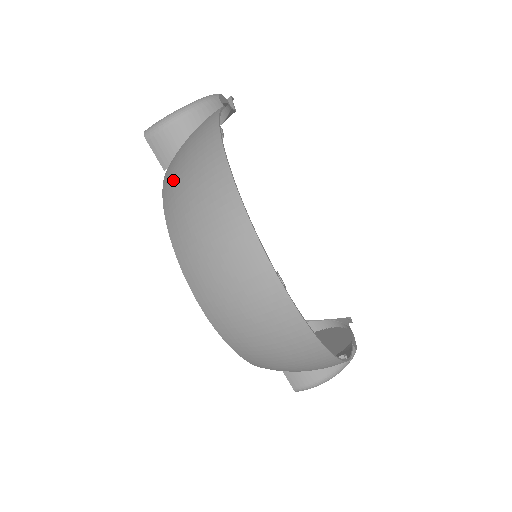
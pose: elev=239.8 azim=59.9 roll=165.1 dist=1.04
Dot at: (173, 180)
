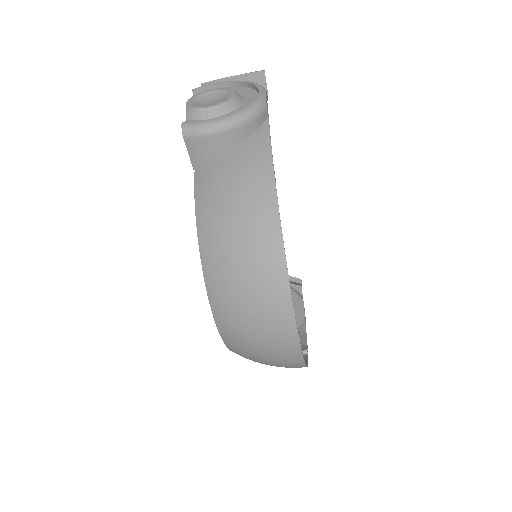
Dot at: (214, 207)
